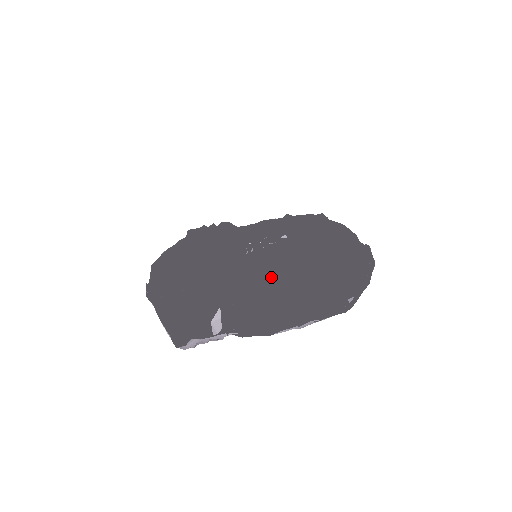
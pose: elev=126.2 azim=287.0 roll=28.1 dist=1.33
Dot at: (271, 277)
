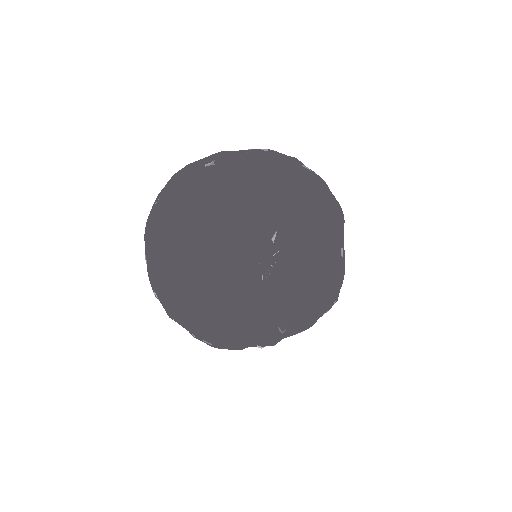
Dot at: (301, 286)
